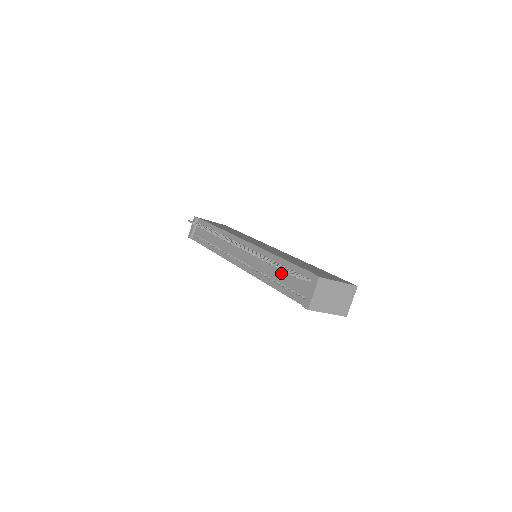
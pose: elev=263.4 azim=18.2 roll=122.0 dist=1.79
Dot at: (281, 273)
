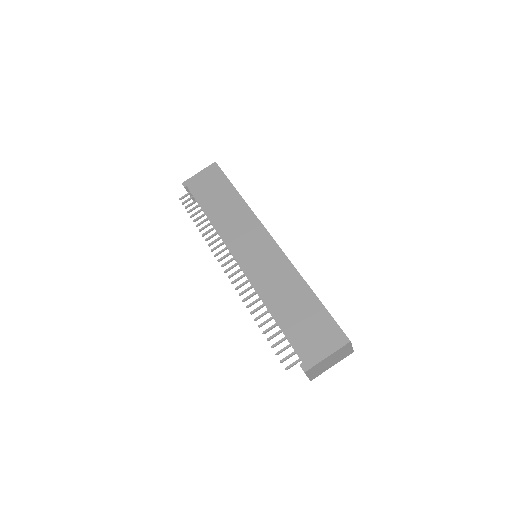
Dot at: occluded
